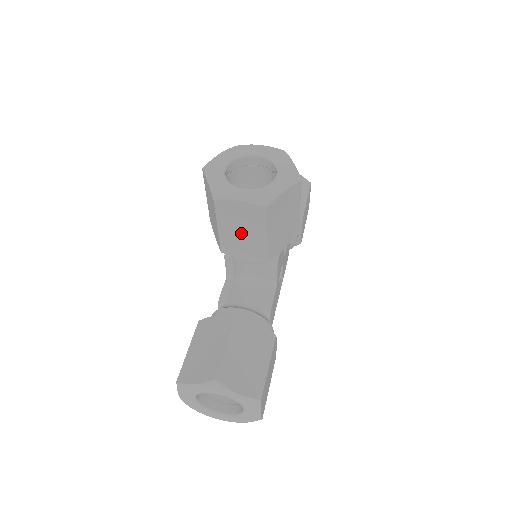
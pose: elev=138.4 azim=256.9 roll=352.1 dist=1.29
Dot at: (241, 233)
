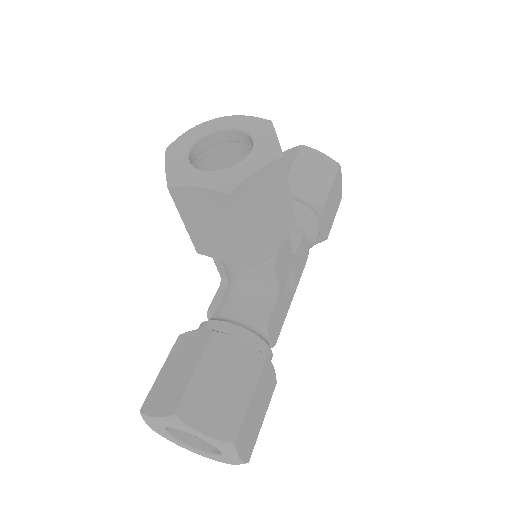
Dot at: (211, 228)
